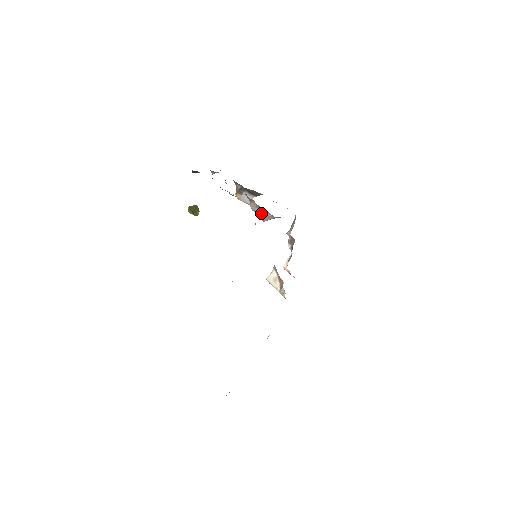
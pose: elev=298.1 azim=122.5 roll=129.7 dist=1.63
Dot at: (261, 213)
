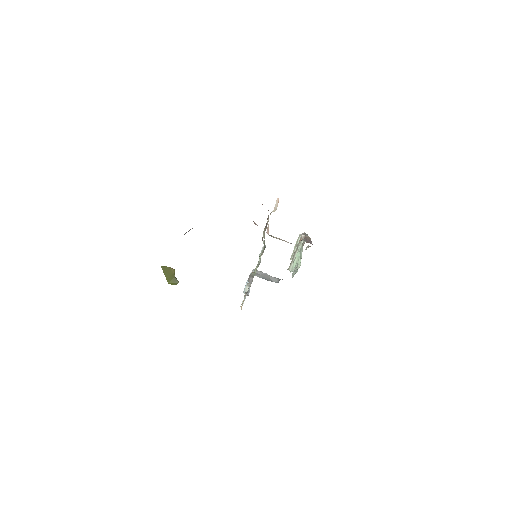
Dot at: occluded
